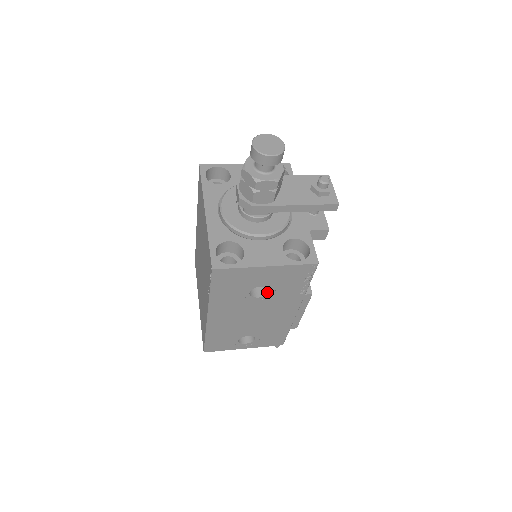
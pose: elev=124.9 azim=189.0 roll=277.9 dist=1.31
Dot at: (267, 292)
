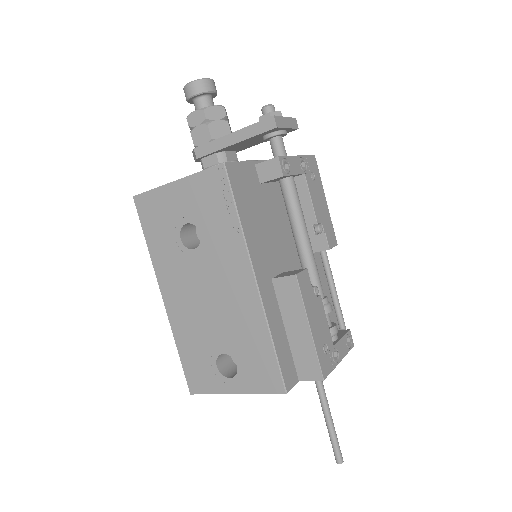
Dot at: (202, 240)
